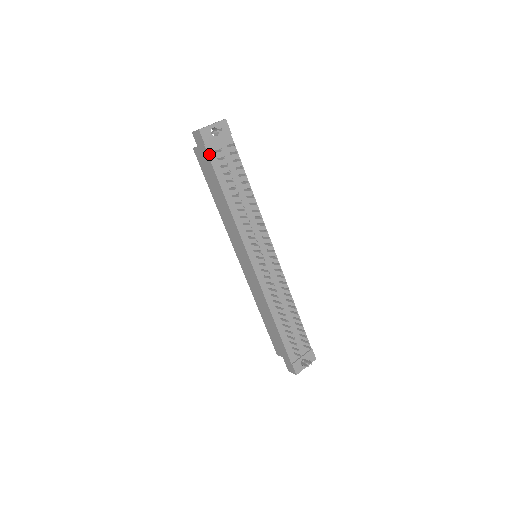
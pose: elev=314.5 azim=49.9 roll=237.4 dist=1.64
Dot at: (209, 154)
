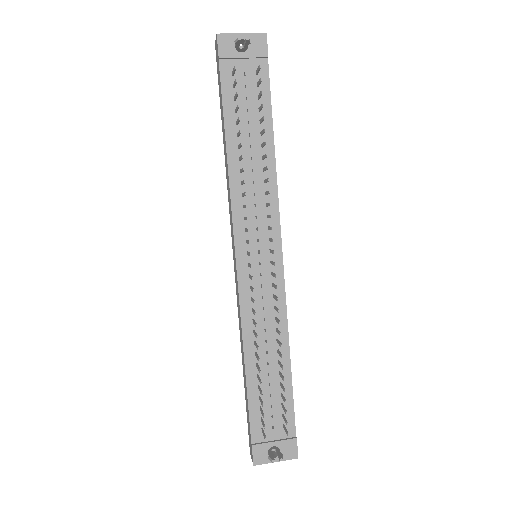
Dot at: (222, 74)
